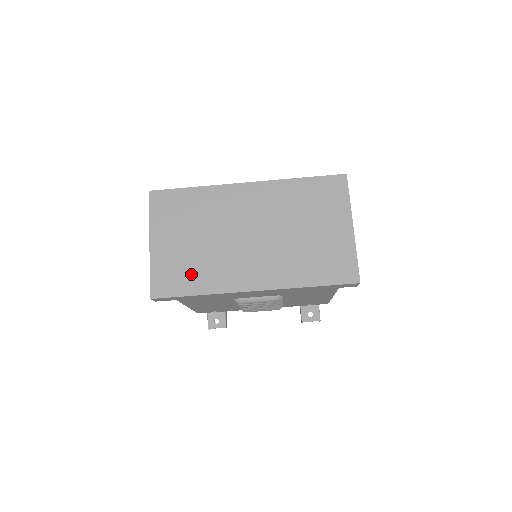
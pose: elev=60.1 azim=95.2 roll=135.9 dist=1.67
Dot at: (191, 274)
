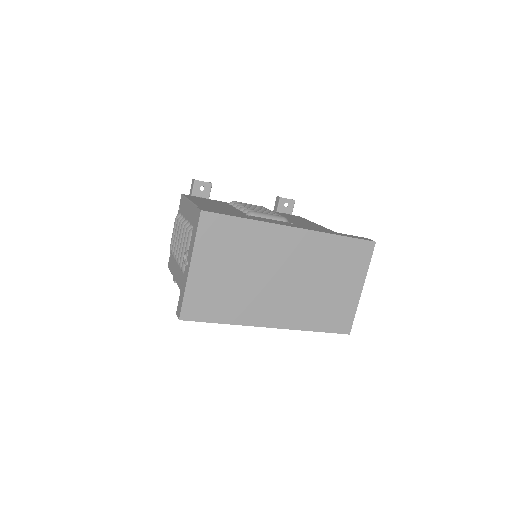
Dot at: (222, 304)
